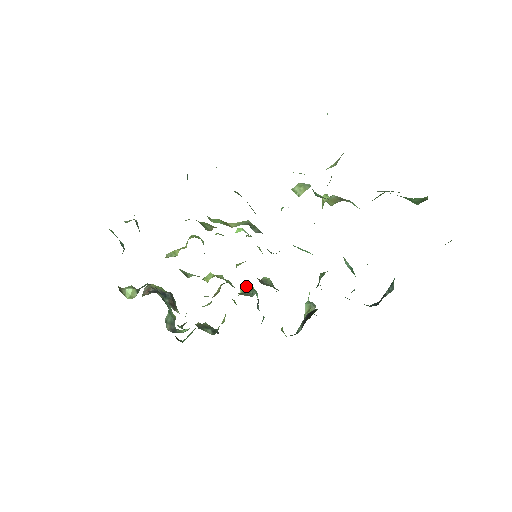
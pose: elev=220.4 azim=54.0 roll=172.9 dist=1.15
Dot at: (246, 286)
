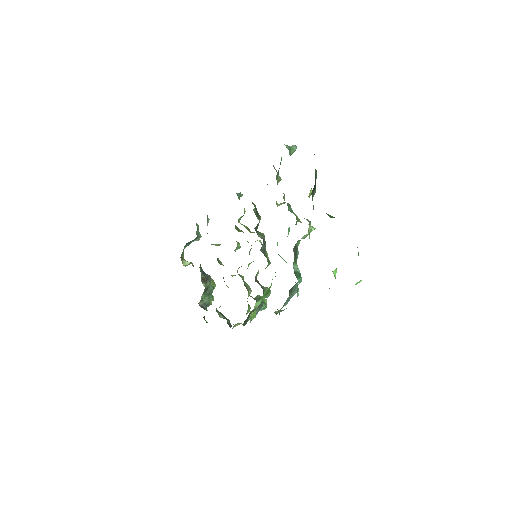
Dot at: (259, 296)
